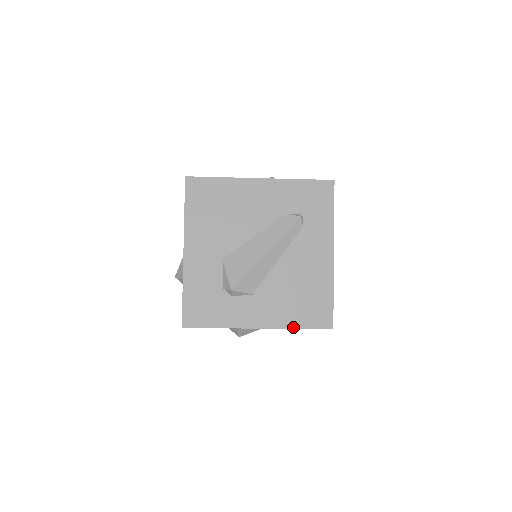
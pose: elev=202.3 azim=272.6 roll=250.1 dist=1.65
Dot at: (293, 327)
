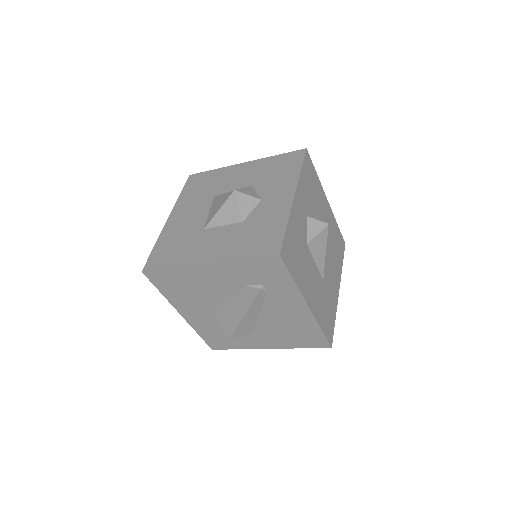
Dot at: occluded
